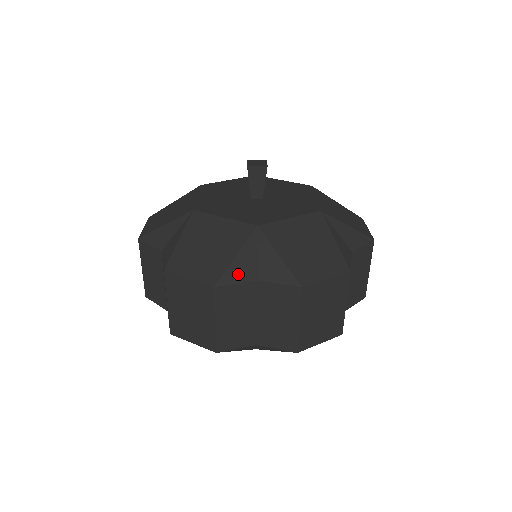
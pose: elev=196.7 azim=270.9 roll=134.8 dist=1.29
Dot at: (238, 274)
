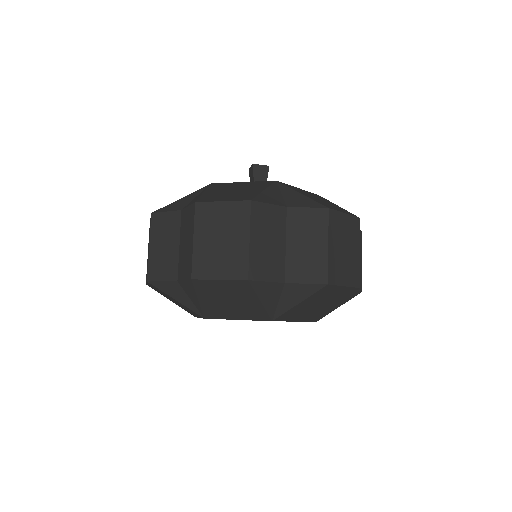
Dot at: (269, 199)
